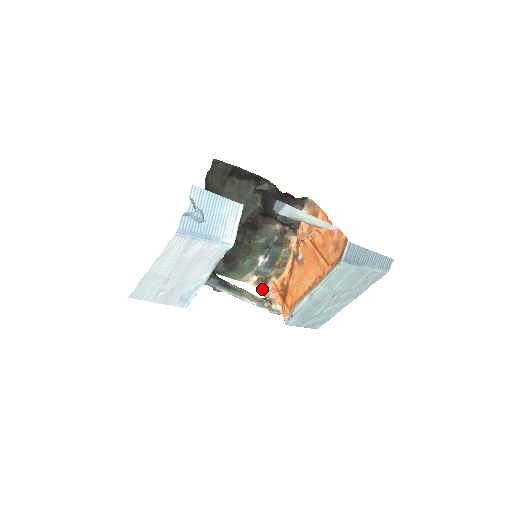
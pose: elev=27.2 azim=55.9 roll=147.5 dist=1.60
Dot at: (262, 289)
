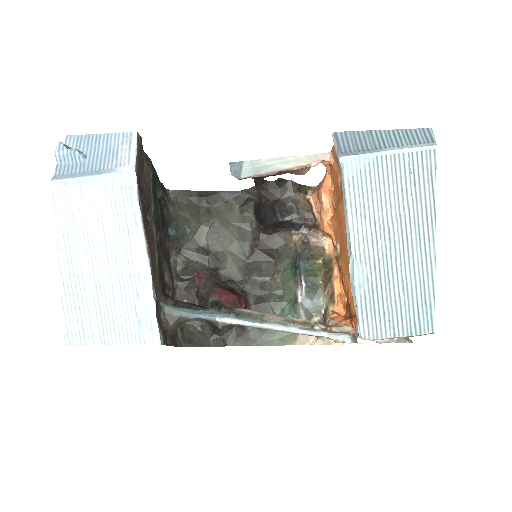
Dot at: occluded
